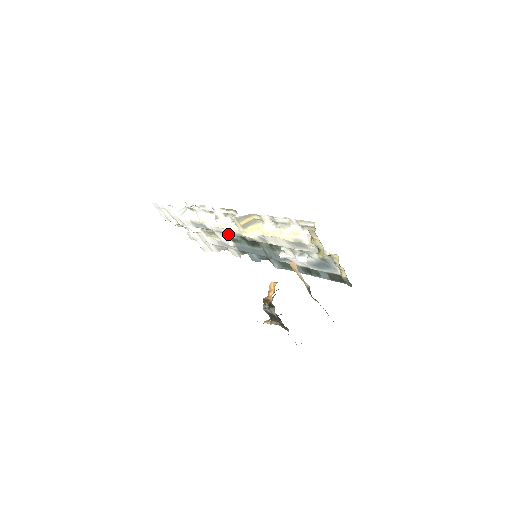
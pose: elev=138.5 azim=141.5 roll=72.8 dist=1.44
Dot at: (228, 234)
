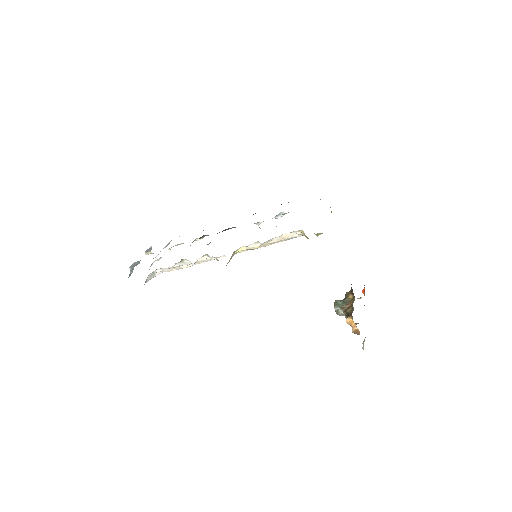
Dot at: occluded
